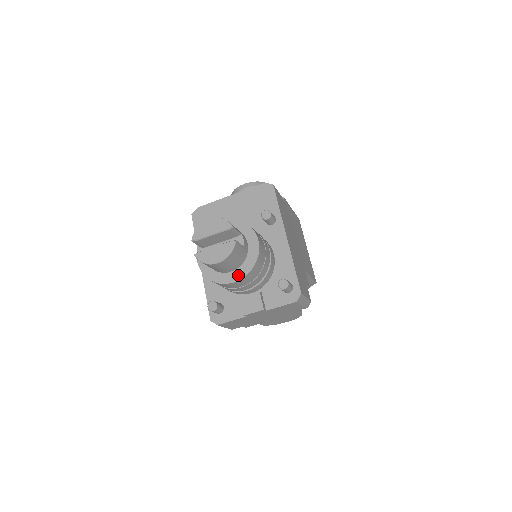
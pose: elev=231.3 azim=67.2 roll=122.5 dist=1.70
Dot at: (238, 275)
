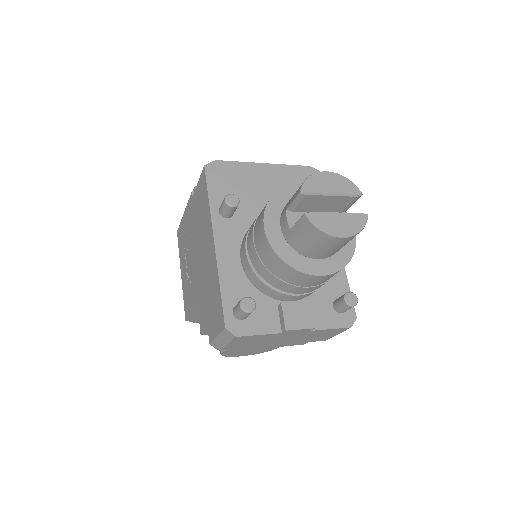
Dot at: (328, 267)
